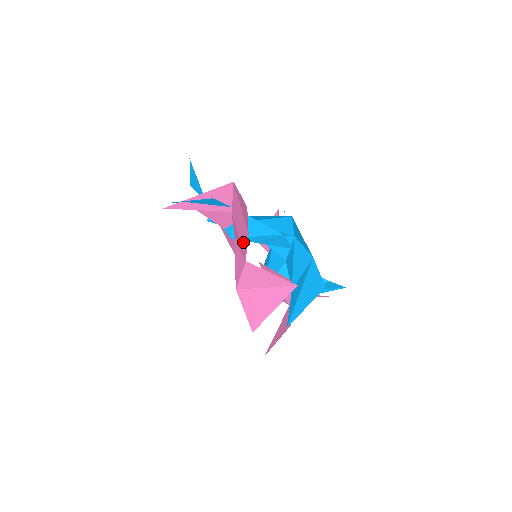
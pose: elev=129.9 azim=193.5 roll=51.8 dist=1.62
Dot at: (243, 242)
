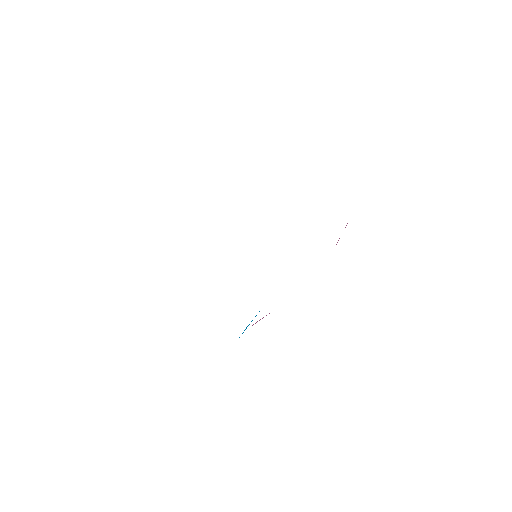
Dot at: occluded
